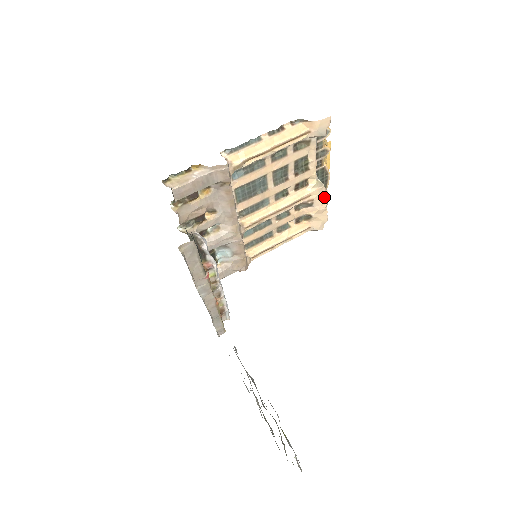
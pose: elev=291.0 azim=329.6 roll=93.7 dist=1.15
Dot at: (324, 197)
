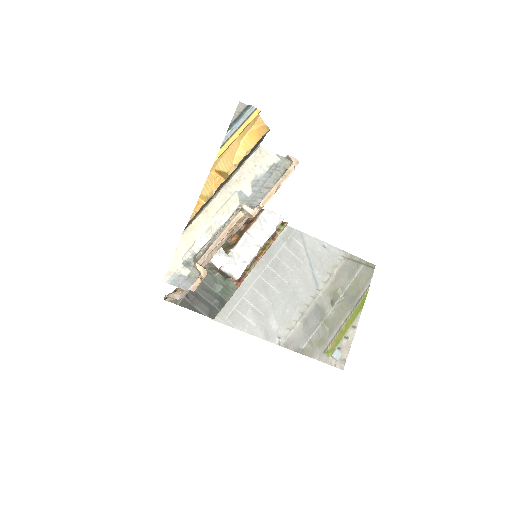
Dot at: (265, 202)
